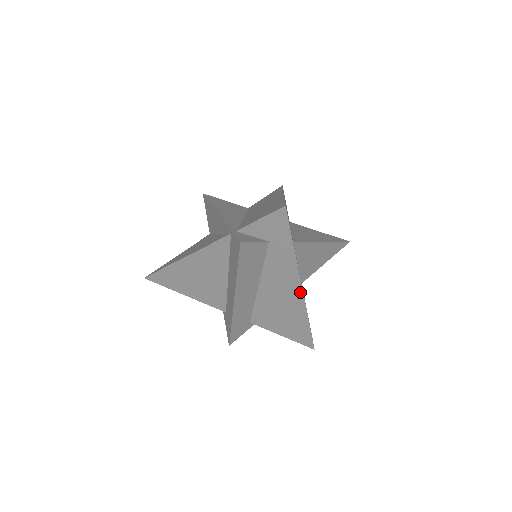
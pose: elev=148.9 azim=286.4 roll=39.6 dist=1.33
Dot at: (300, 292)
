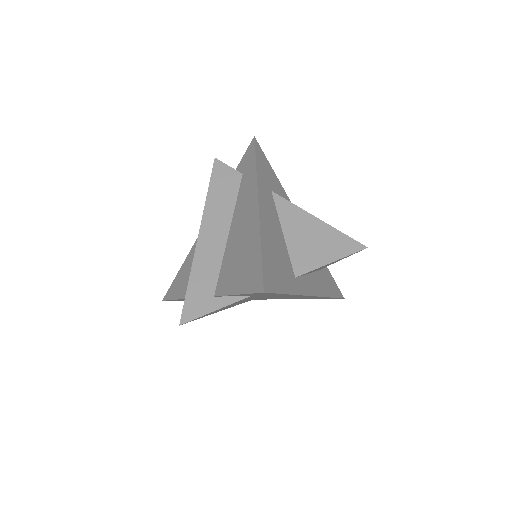
Dot at: (257, 206)
